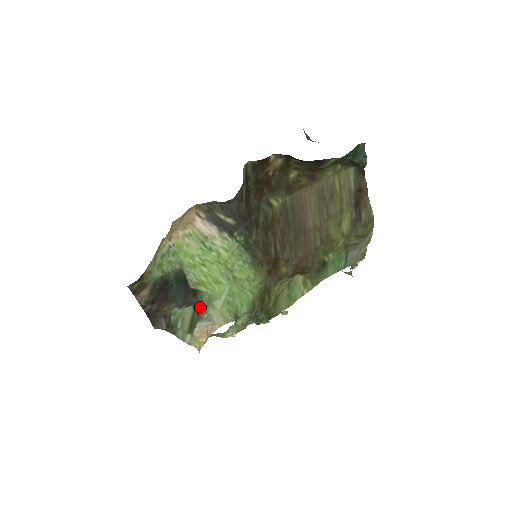
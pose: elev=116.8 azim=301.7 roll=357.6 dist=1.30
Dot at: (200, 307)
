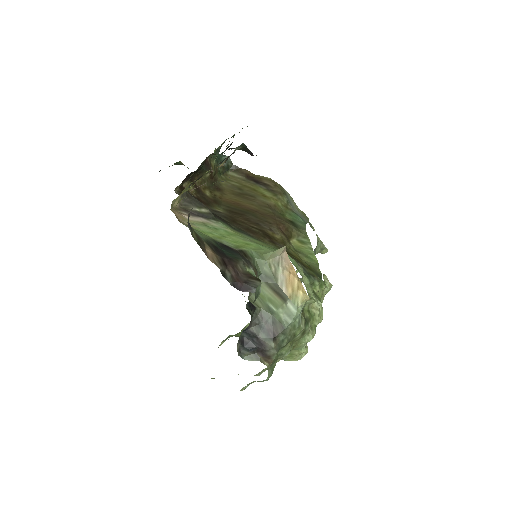
Dot at: (263, 270)
